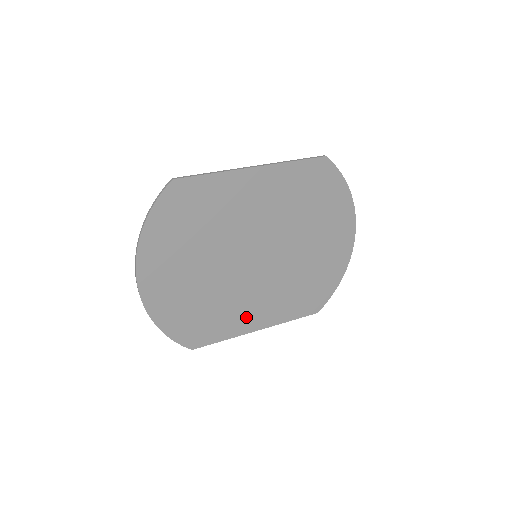
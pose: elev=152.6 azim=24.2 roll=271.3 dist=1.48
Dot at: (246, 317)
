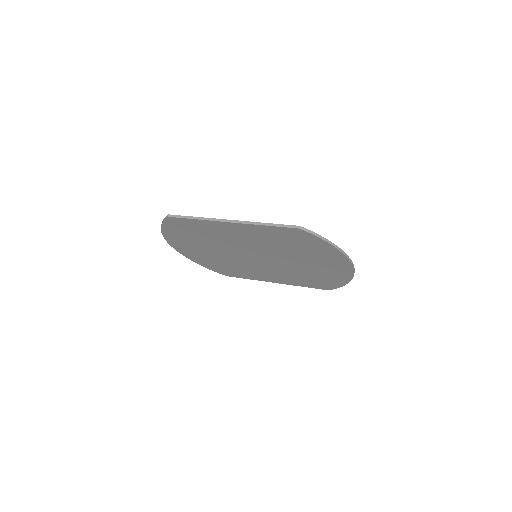
Dot at: (262, 276)
